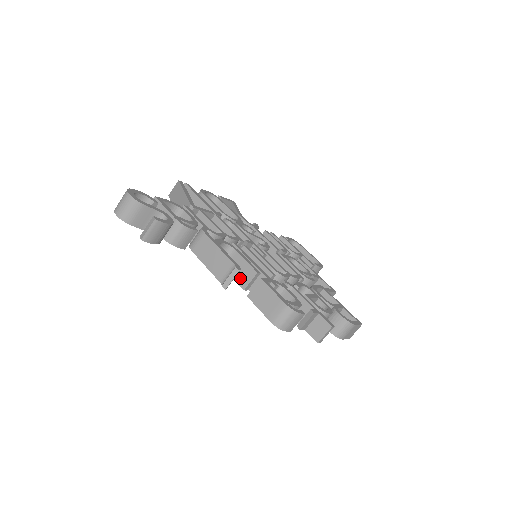
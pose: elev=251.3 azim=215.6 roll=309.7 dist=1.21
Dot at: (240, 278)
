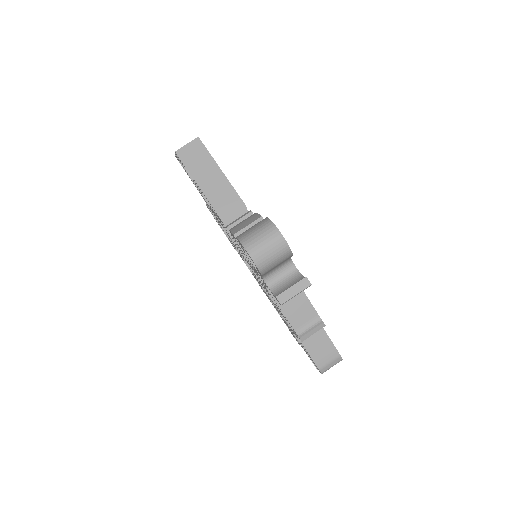
Dot at: occluded
